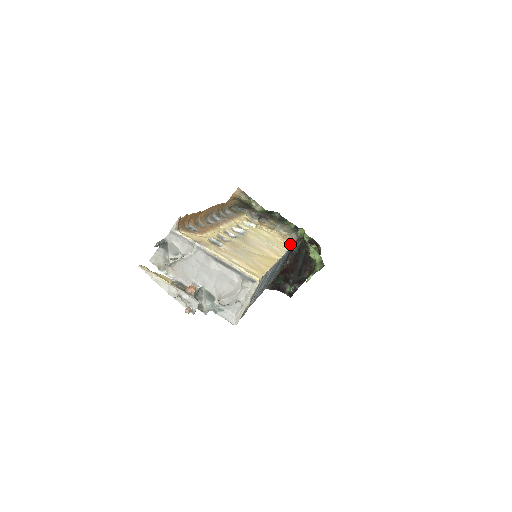
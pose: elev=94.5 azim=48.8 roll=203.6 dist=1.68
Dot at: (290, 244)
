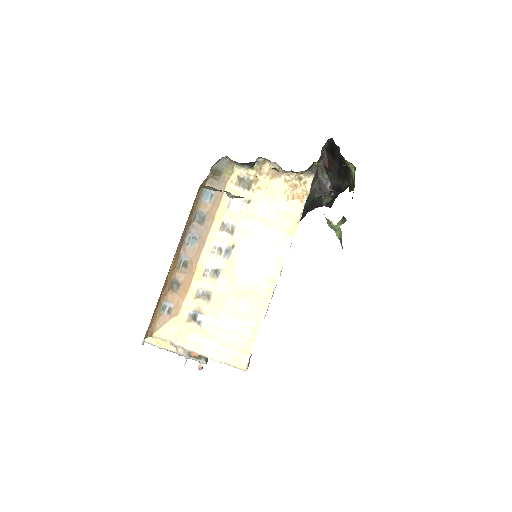
Dot at: (299, 214)
